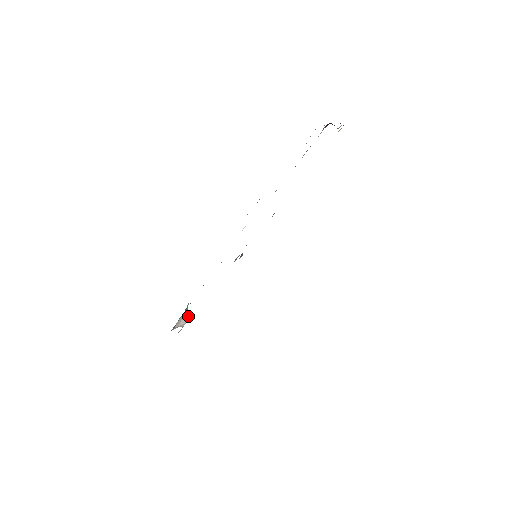
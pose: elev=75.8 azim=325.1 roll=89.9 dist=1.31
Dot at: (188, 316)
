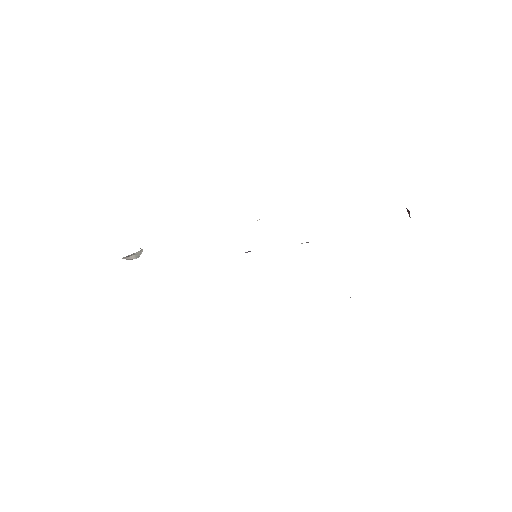
Dot at: (140, 254)
